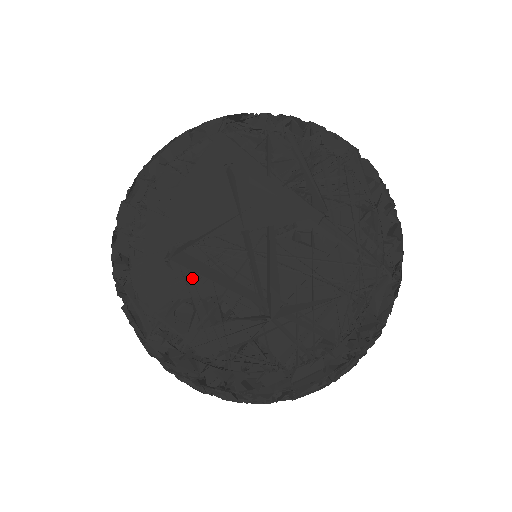
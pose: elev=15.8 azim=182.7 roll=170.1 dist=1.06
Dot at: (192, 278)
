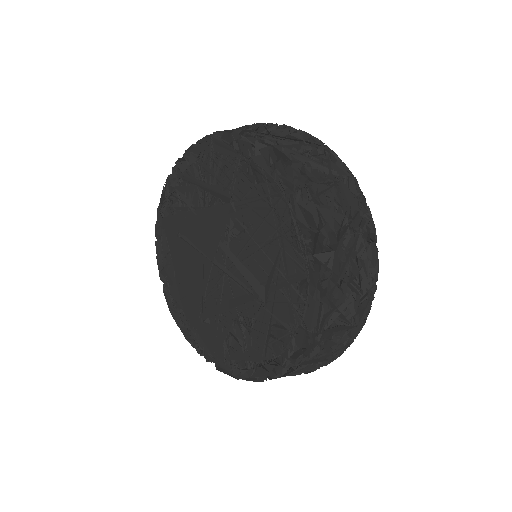
Dot at: (220, 319)
